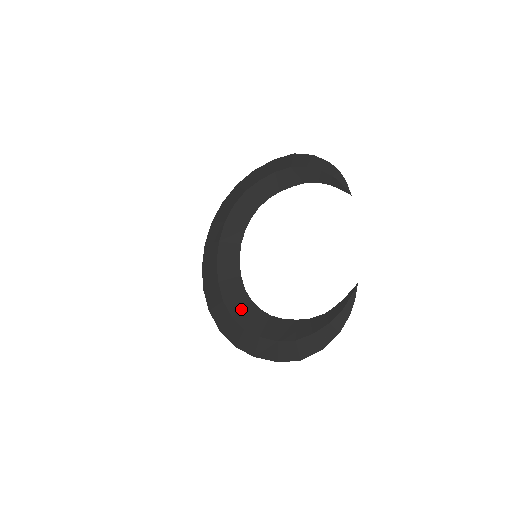
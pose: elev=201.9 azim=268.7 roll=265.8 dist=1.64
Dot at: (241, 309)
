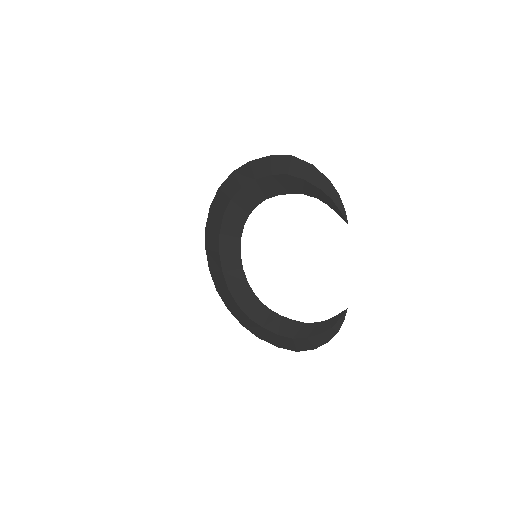
Dot at: (245, 300)
